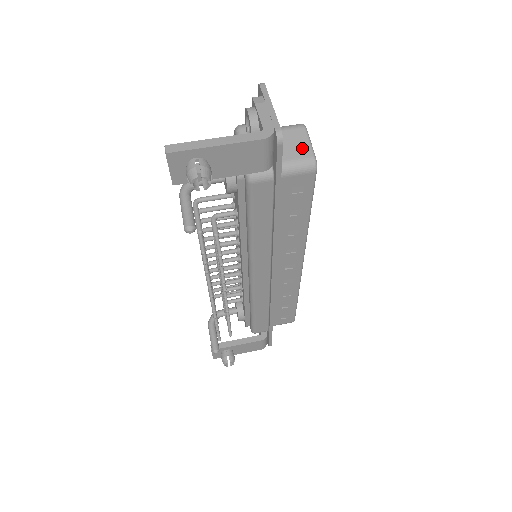
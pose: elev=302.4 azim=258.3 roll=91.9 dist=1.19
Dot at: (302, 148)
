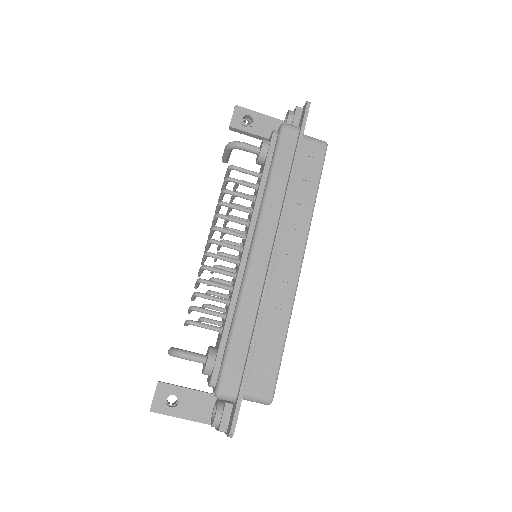
Dot at: occluded
